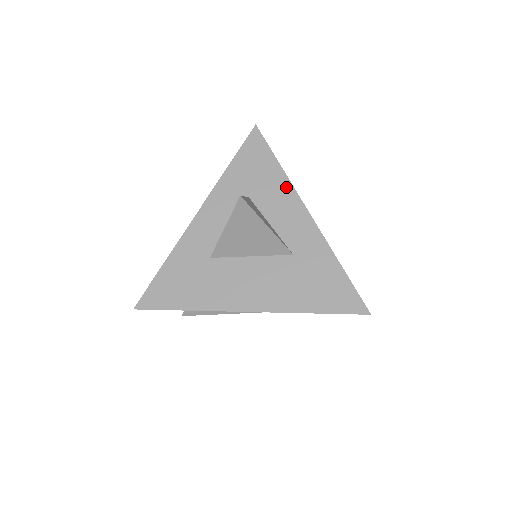
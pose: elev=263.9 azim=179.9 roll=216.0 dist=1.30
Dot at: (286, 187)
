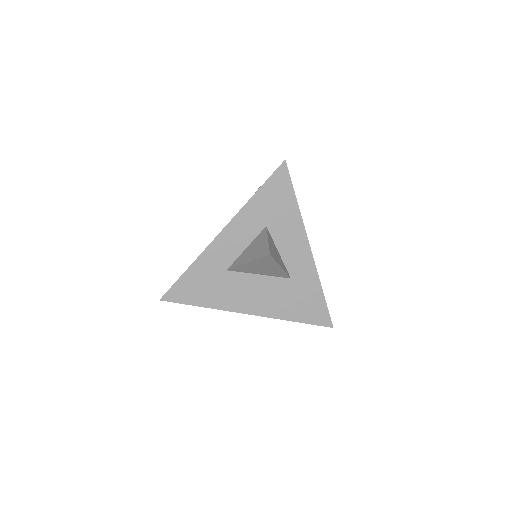
Dot at: (298, 223)
